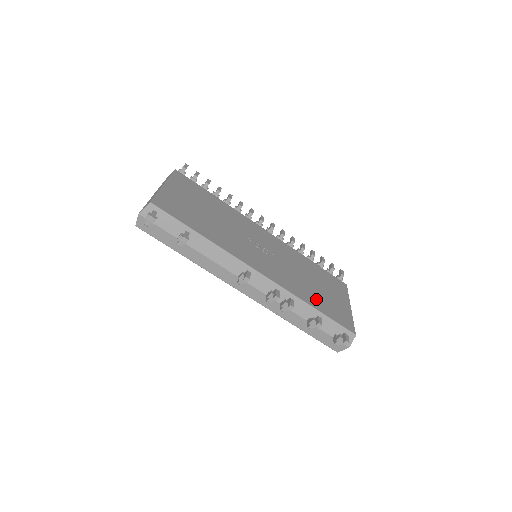
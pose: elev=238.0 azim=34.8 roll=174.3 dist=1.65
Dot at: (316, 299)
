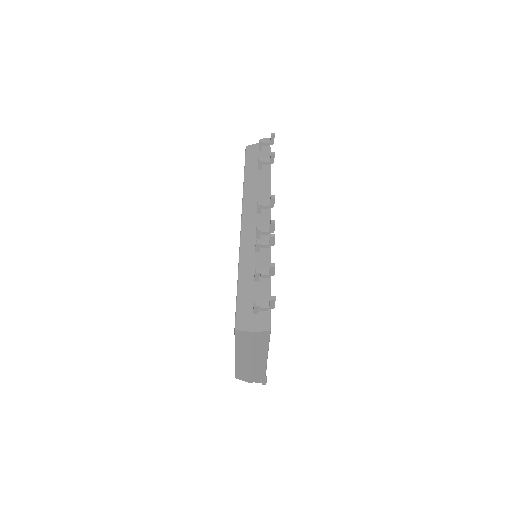
Dot at: occluded
